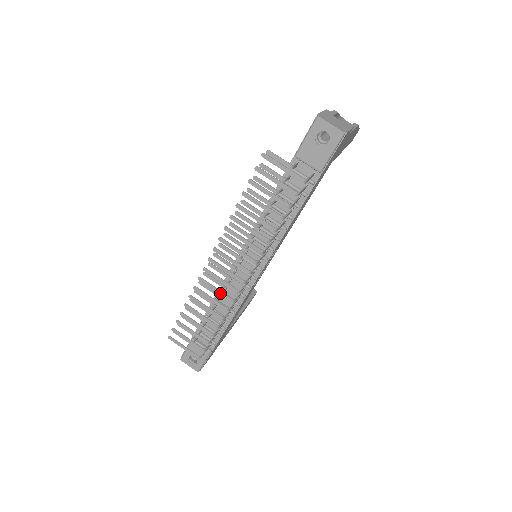
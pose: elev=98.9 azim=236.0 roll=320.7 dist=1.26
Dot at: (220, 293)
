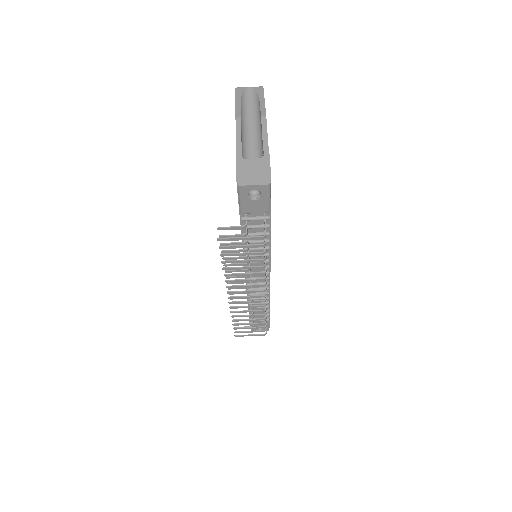
Dot at: (253, 307)
